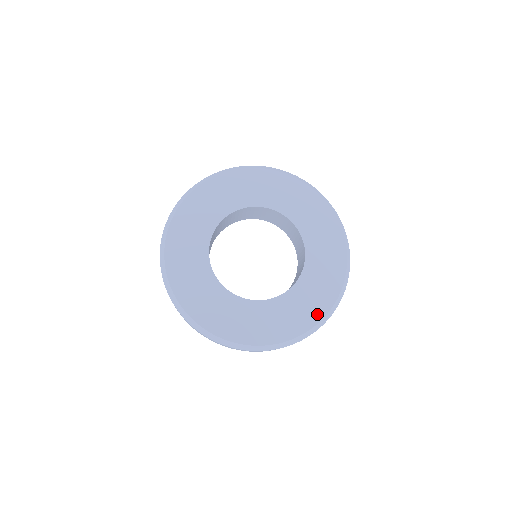
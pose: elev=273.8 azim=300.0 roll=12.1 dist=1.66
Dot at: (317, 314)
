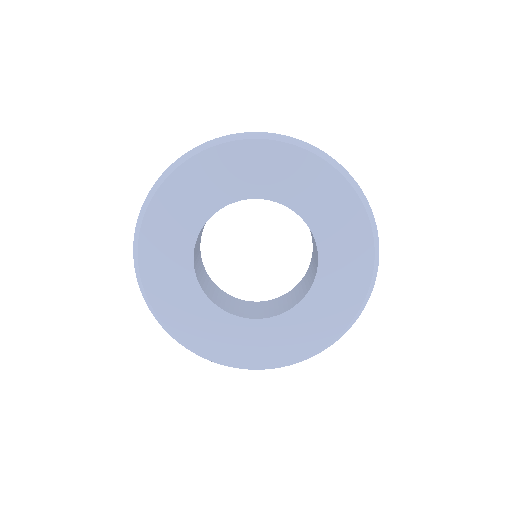
Dot at: (335, 327)
